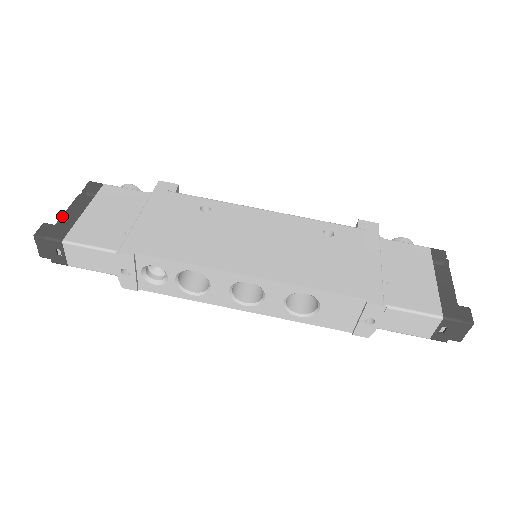
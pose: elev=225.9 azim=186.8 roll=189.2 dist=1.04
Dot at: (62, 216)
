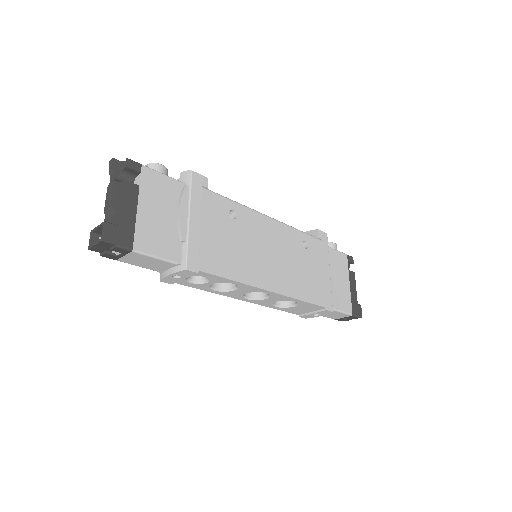
Dot at: (121, 214)
